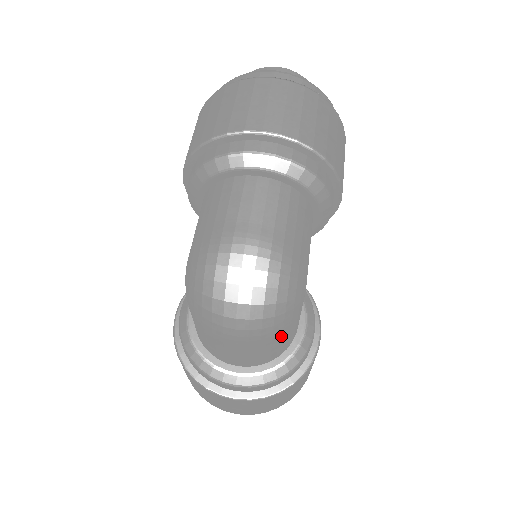
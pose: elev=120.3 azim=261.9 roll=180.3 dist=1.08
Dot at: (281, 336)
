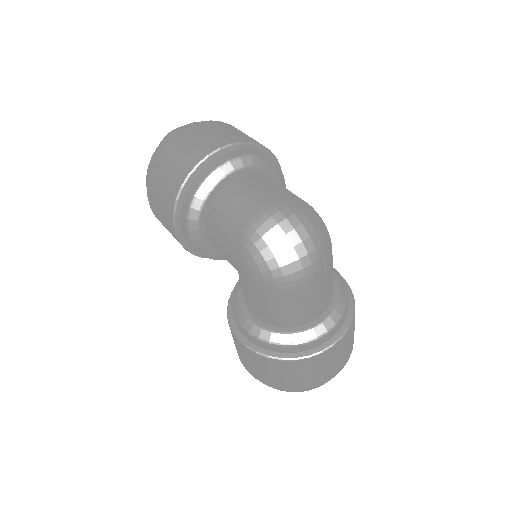
Dot at: (332, 261)
